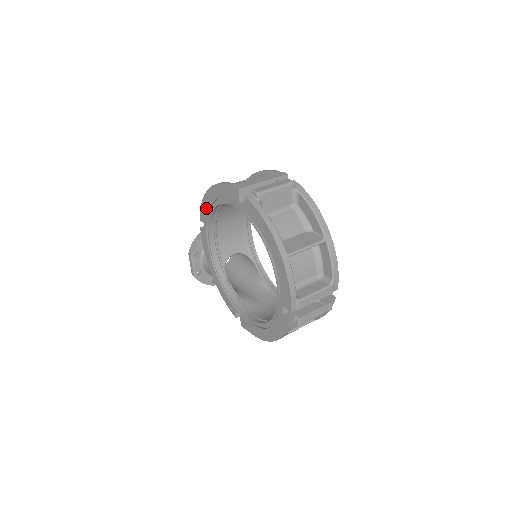
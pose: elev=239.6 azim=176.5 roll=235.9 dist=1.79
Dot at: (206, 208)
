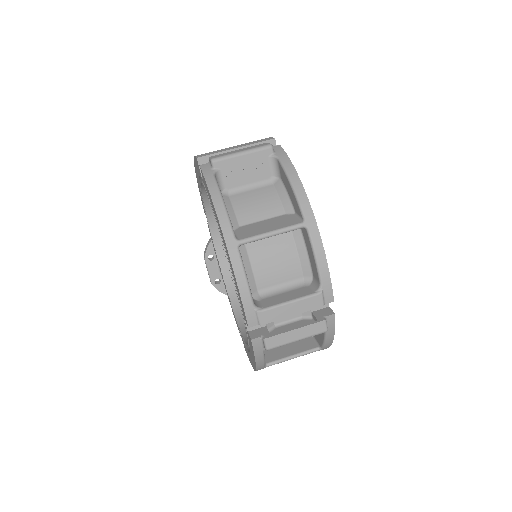
Dot at: occluded
